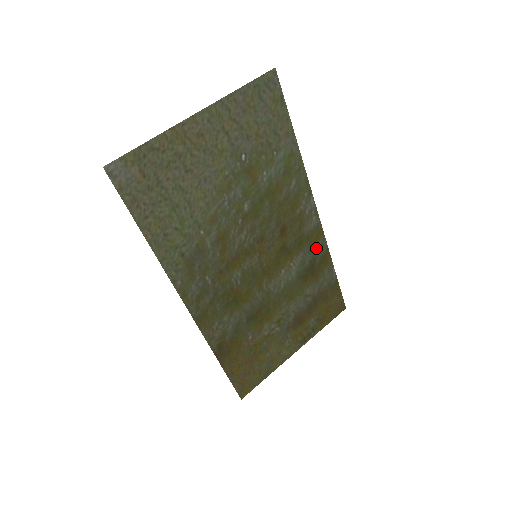
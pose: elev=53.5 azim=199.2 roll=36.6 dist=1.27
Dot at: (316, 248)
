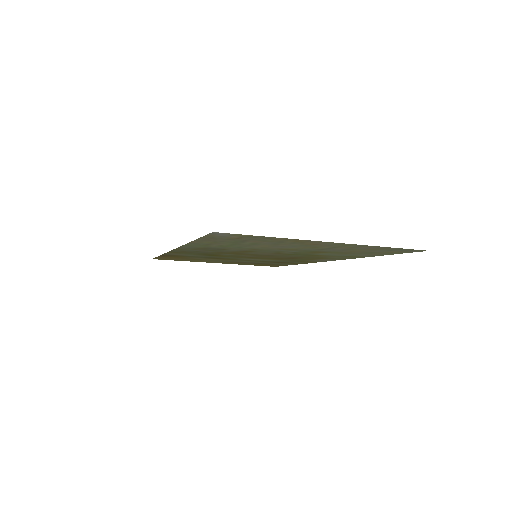
Dot at: (300, 262)
